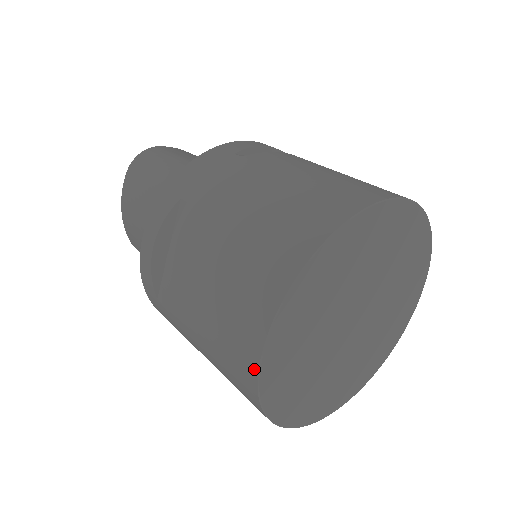
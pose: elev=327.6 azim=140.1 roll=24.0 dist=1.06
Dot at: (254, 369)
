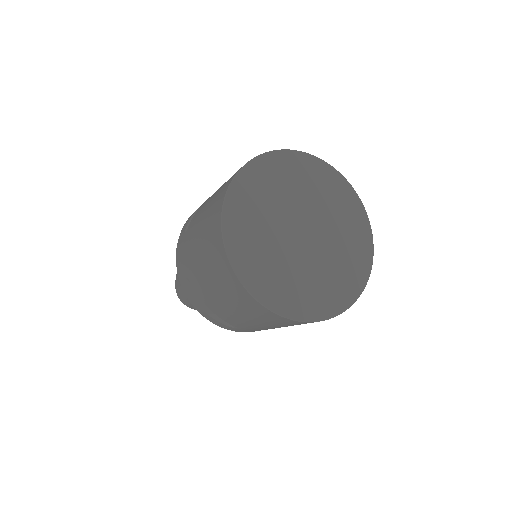
Dot at: (229, 183)
